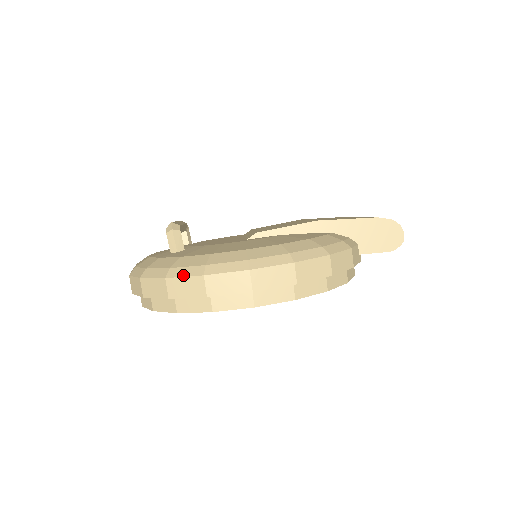
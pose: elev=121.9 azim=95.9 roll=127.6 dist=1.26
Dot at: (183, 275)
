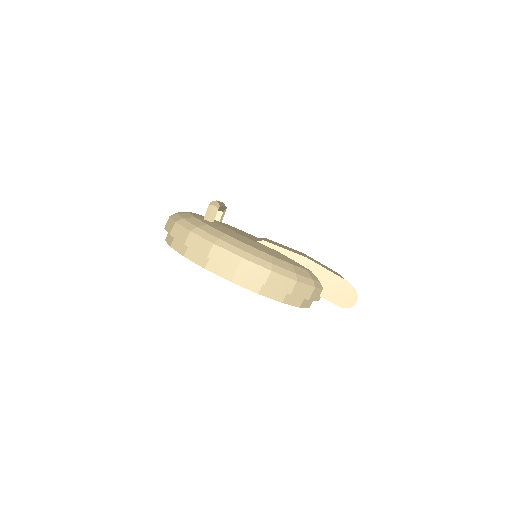
Dot at: (202, 236)
